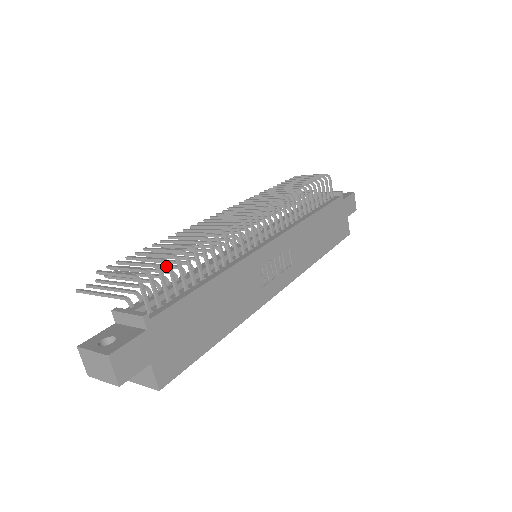
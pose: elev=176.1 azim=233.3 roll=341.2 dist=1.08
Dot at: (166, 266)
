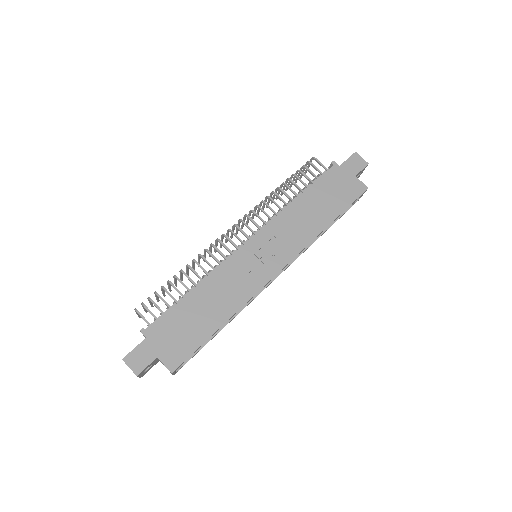
Dot at: occluded
